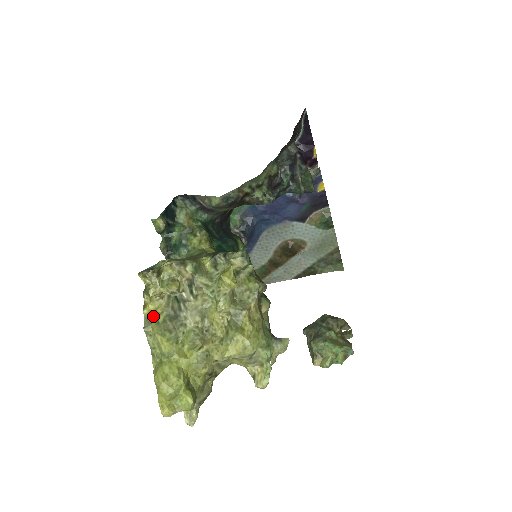
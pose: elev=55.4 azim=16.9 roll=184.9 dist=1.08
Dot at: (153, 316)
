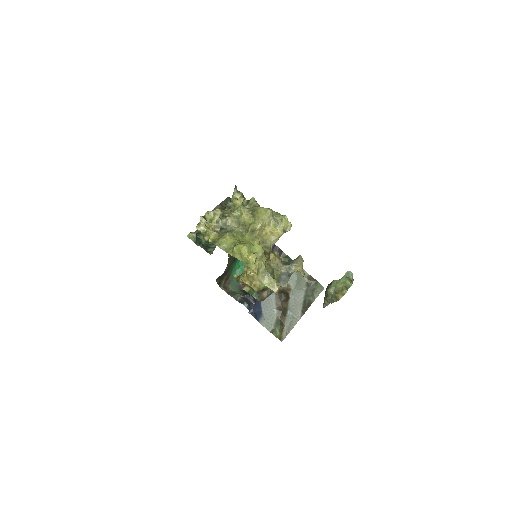
Dot at: (215, 240)
